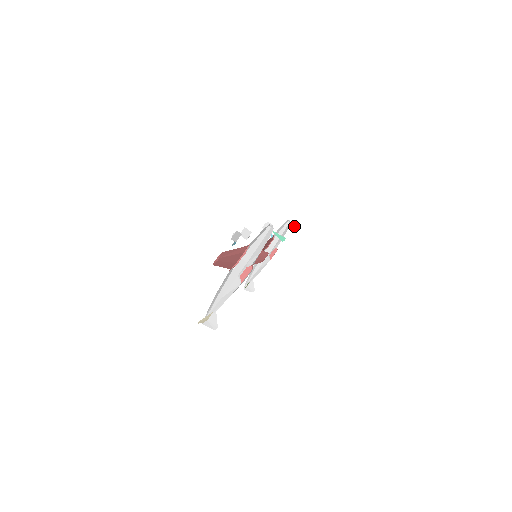
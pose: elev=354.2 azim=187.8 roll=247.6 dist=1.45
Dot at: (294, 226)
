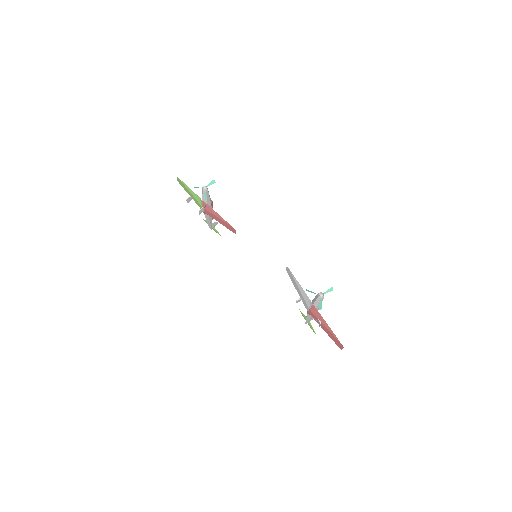
Dot at: (209, 183)
